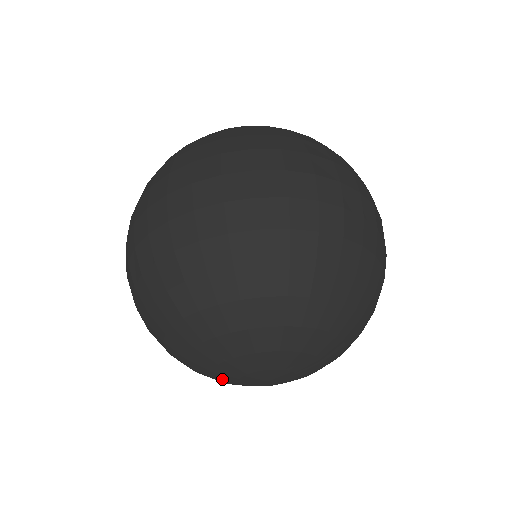
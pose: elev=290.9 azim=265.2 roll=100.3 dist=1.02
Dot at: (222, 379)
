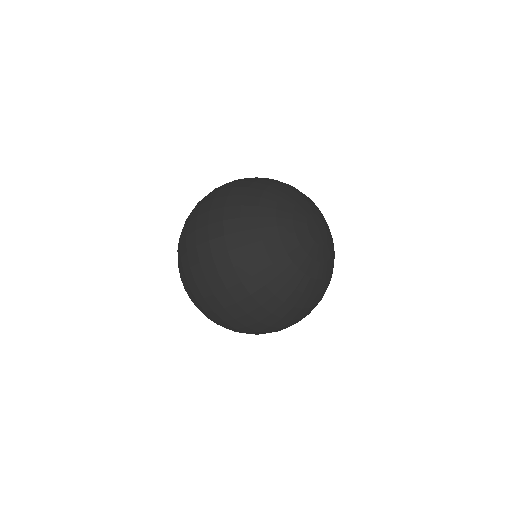
Dot at: occluded
